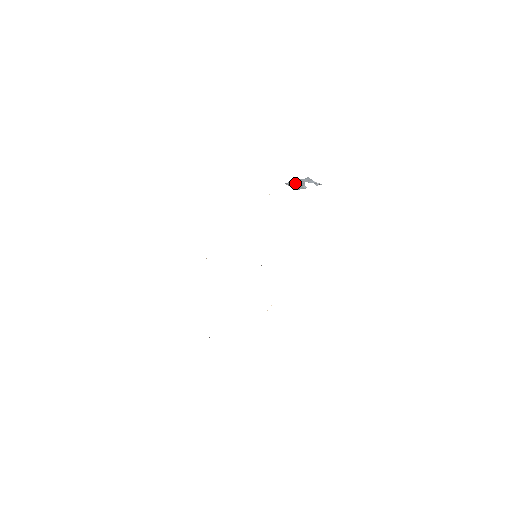
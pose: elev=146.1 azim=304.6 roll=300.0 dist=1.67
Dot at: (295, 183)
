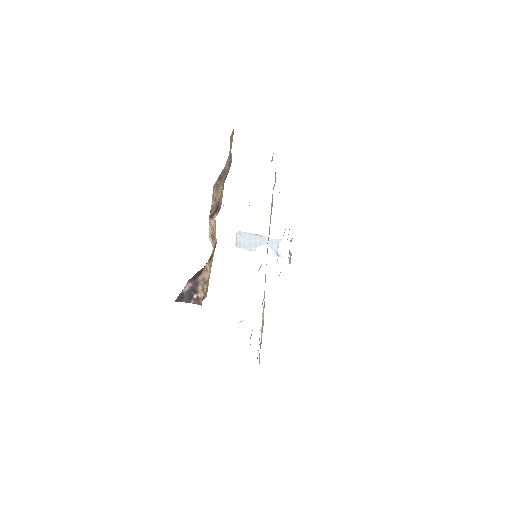
Dot at: (252, 238)
